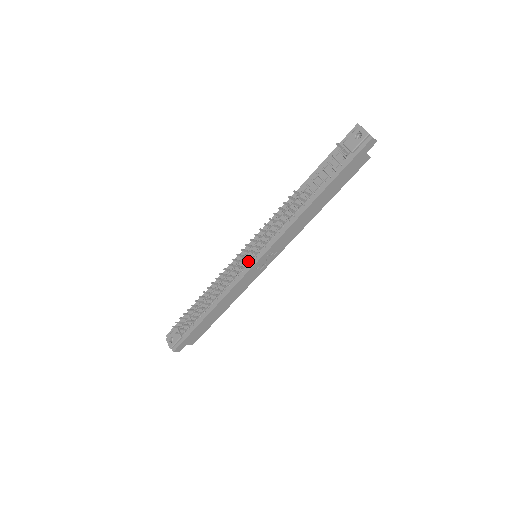
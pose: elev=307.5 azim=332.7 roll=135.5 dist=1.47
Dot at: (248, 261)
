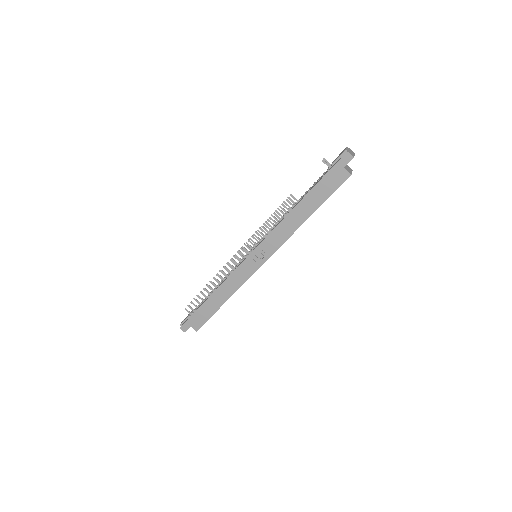
Dot at: (246, 255)
